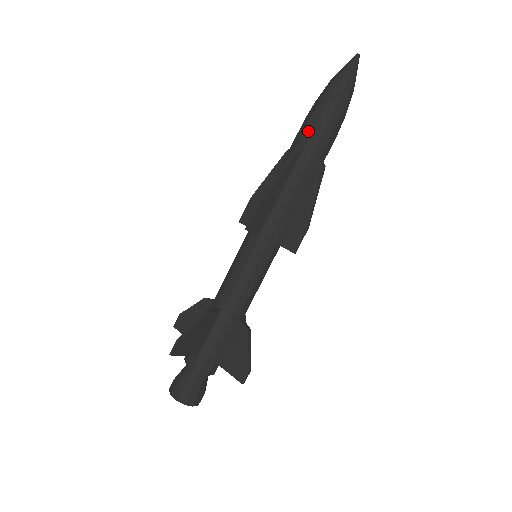
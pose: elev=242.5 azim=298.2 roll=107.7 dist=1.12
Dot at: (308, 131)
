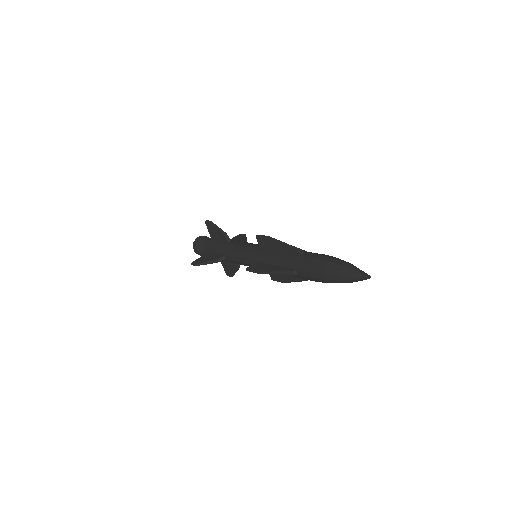
Dot at: (306, 274)
